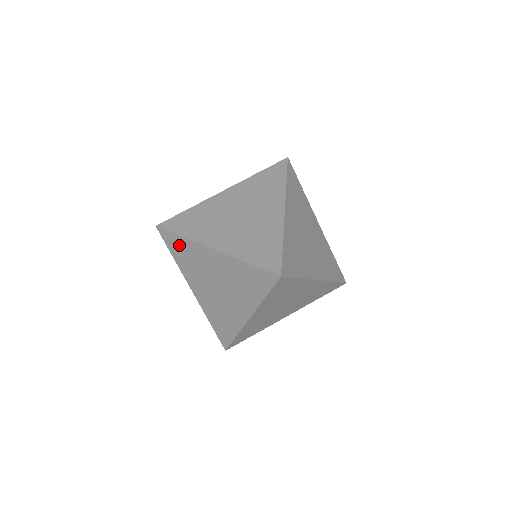
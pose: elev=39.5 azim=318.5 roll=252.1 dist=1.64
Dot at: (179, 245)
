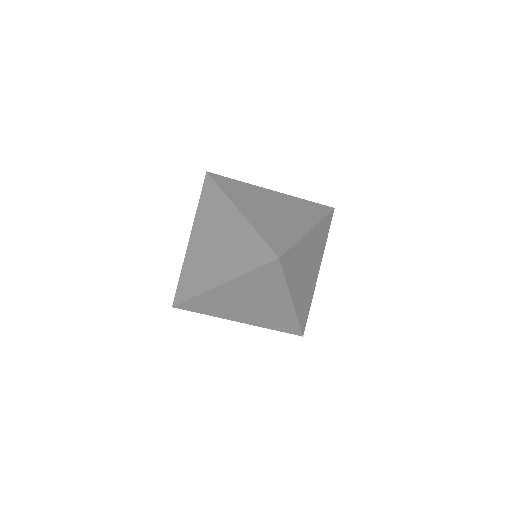
Dot at: (213, 195)
